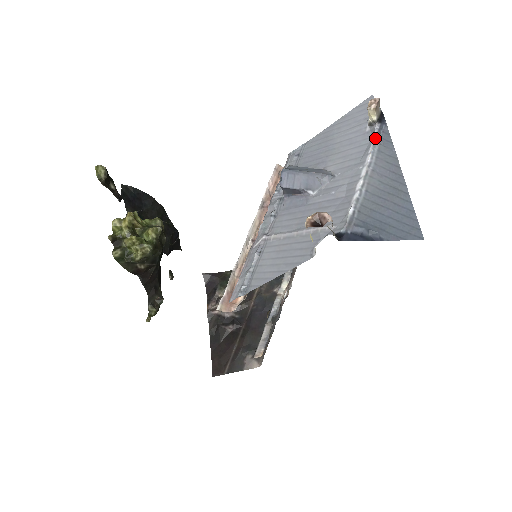
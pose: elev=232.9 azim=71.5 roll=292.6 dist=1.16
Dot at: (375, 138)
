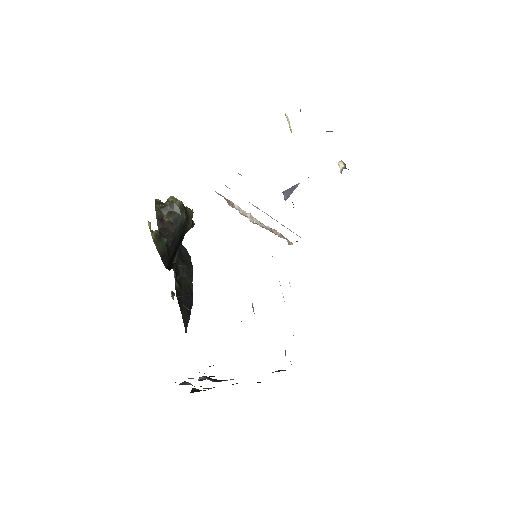
Dot at: occluded
